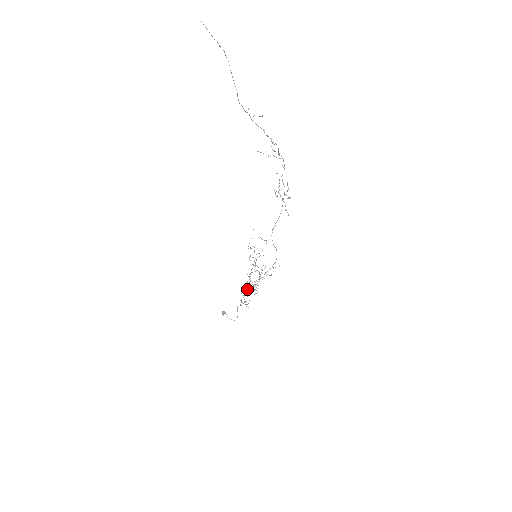
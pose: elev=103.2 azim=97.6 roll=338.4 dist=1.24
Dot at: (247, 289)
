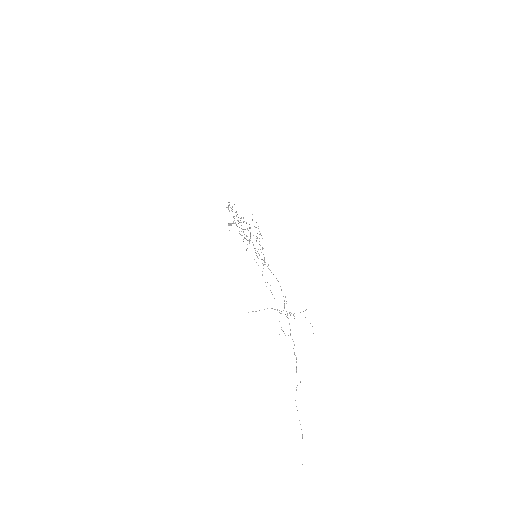
Dot at: occluded
